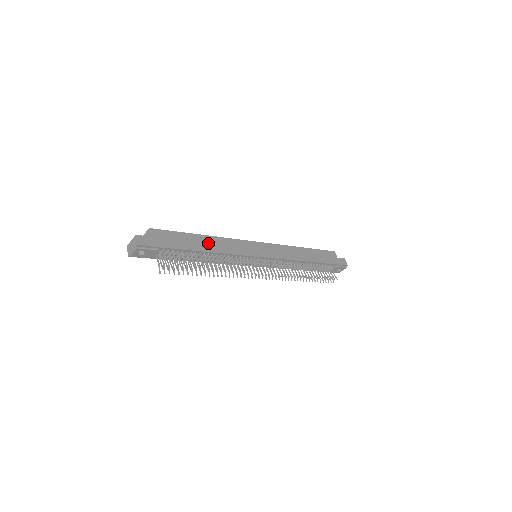
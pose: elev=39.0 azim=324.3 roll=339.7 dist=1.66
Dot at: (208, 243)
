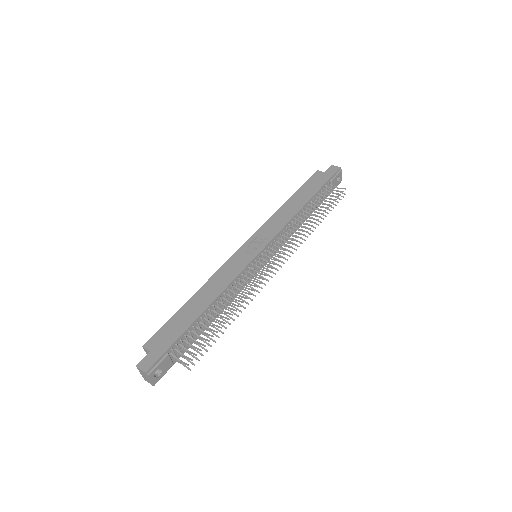
Dot at: (203, 298)
